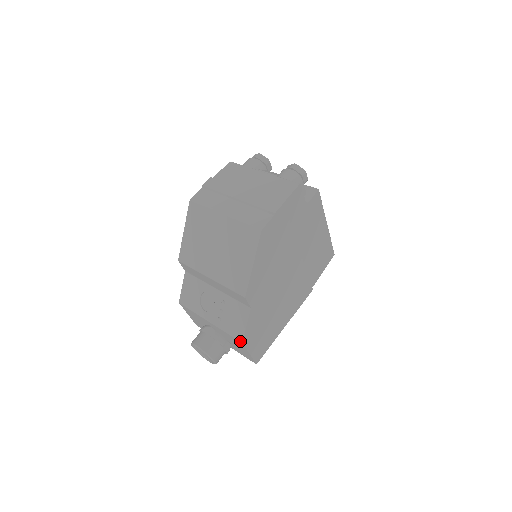
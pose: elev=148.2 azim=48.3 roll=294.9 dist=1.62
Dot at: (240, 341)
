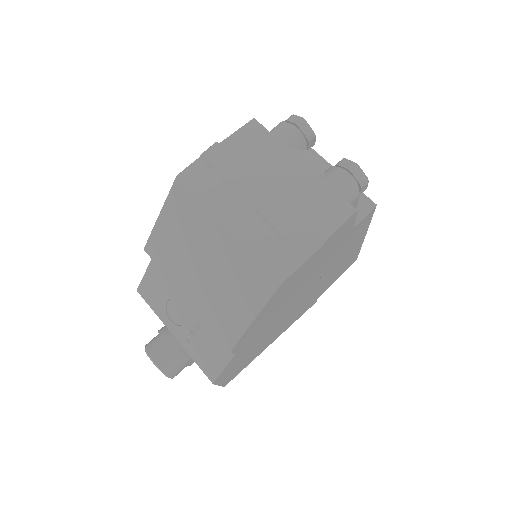
Dot at: (210, 380)
